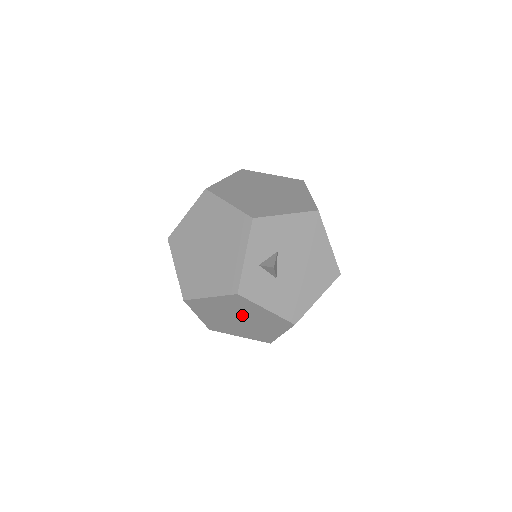
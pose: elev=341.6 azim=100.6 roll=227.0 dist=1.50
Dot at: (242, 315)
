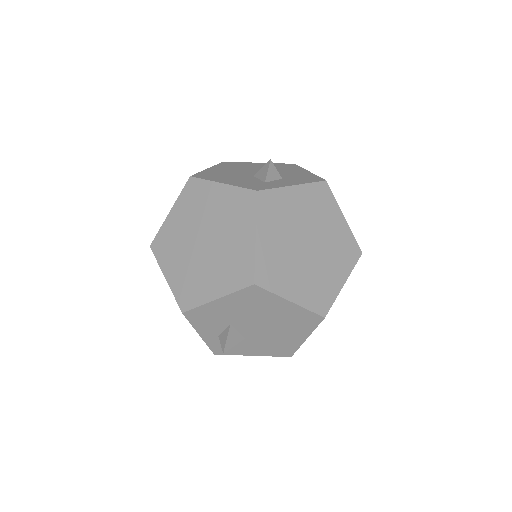
Dot at: occluded
